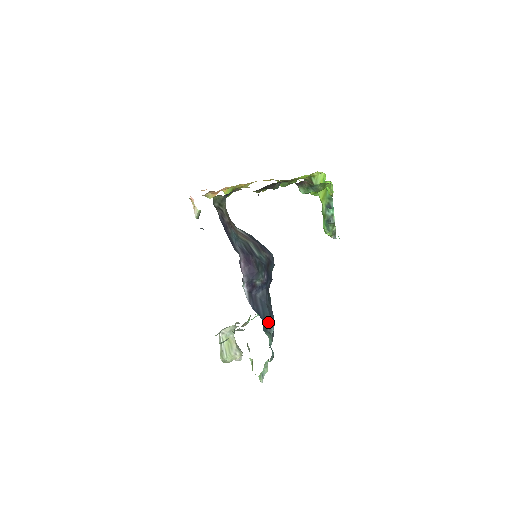
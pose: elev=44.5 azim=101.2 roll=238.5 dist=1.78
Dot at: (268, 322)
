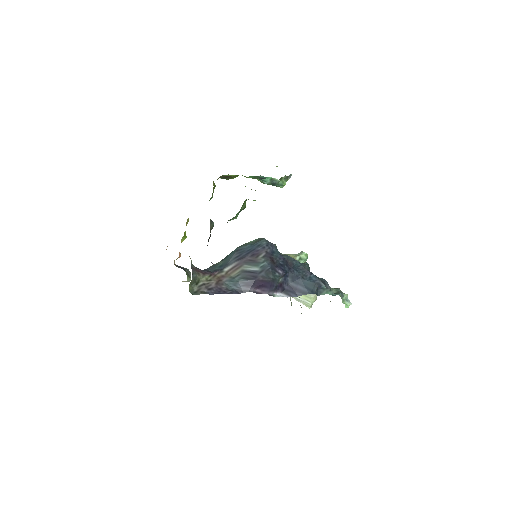
Dot at: (315, 288)
